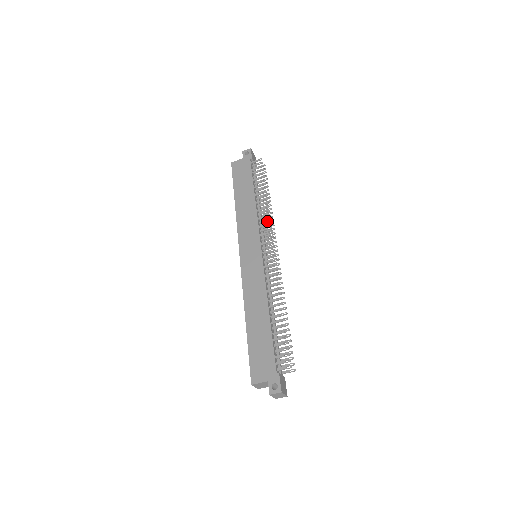
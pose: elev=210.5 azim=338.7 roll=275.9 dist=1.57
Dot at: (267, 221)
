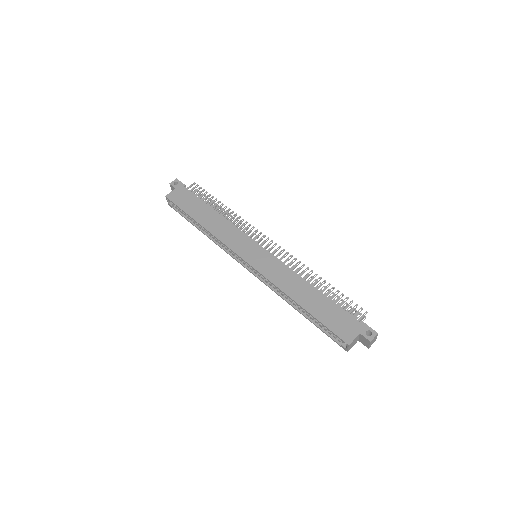
Dot at: occluded
